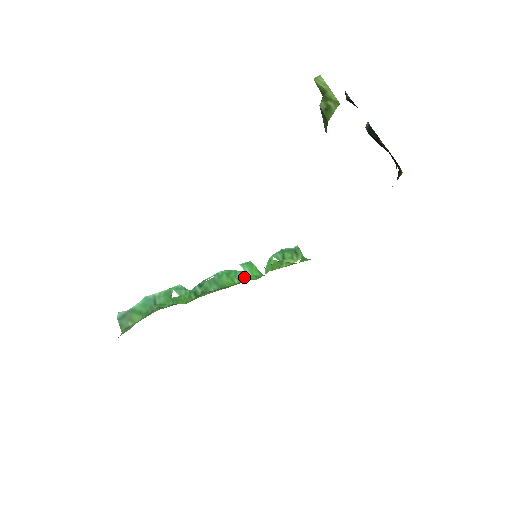
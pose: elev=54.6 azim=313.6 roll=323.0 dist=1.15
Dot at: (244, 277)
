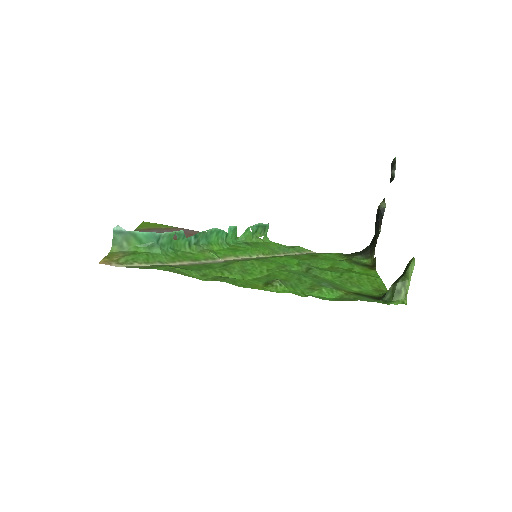
Dot at: (226, 239)
